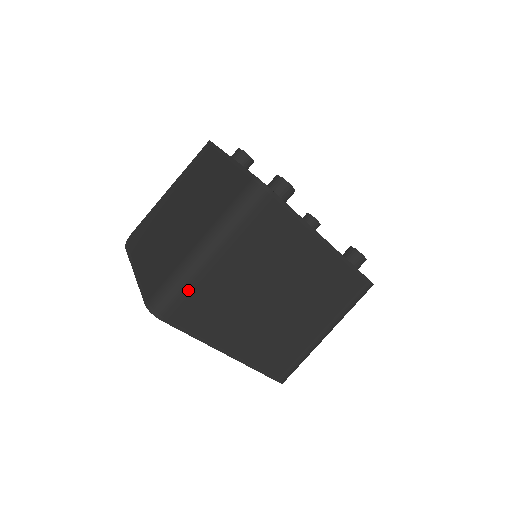
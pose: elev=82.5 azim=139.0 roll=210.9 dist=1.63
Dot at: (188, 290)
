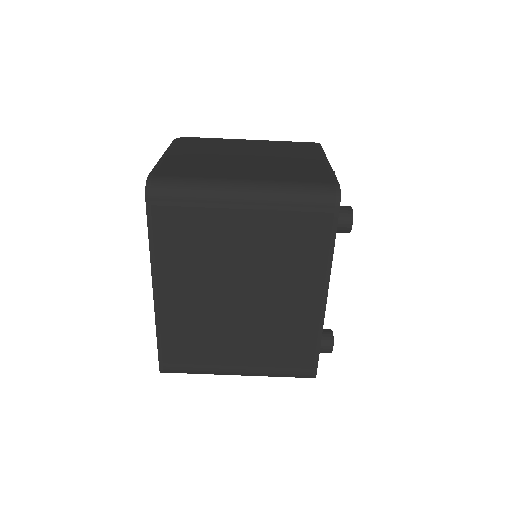
Dot at: (193, 202)
